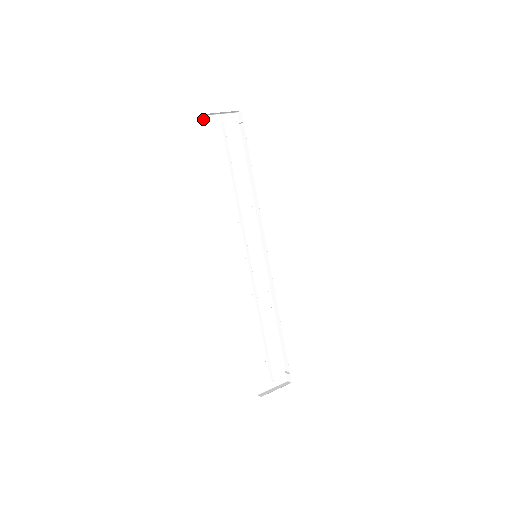
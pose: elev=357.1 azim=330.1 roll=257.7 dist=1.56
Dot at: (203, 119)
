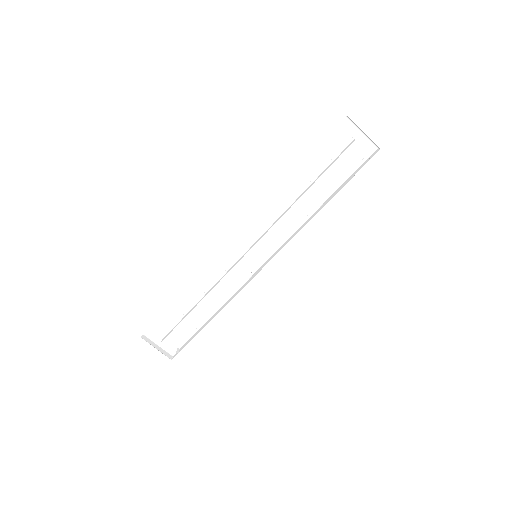
Dot at: (345, 119)
